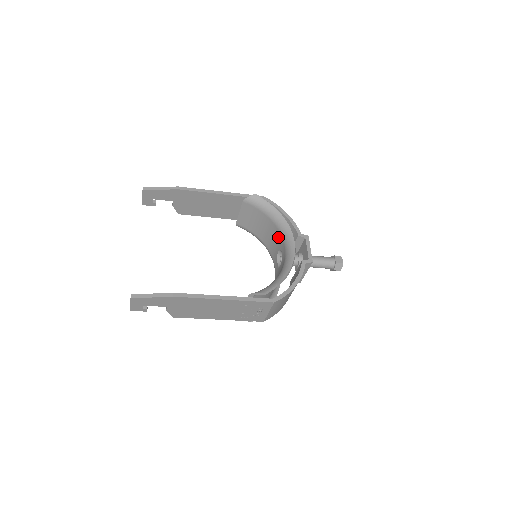
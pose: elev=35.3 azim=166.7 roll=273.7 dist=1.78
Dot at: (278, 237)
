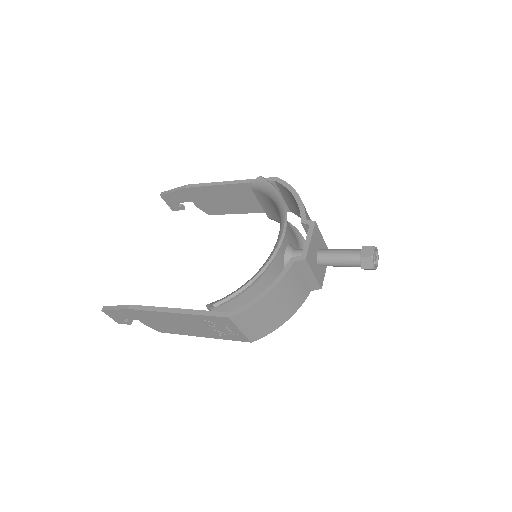
Dot at: occluded
